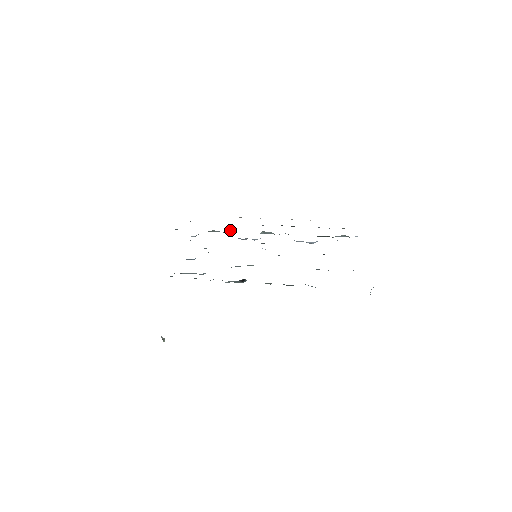
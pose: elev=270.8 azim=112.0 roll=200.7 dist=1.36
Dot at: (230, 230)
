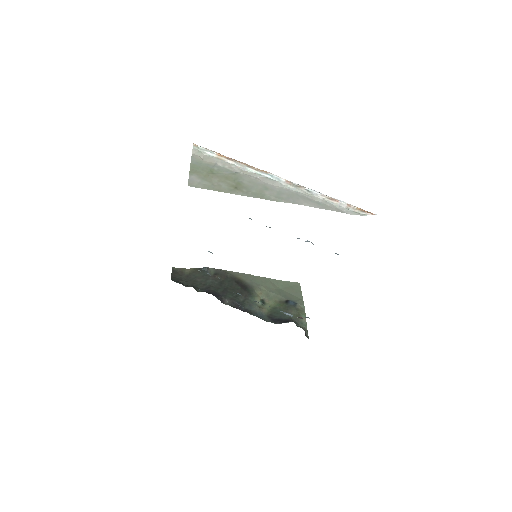
Dot at: occluded
